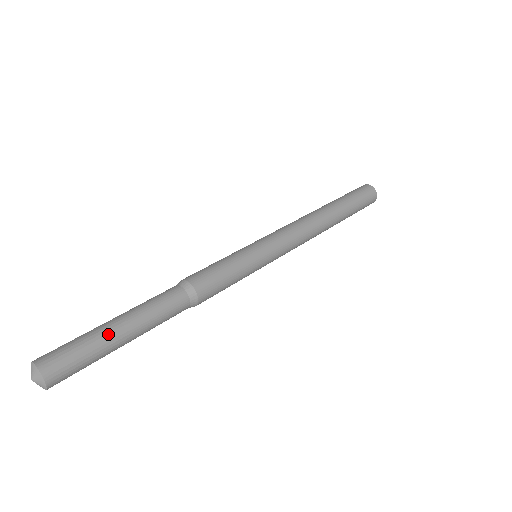
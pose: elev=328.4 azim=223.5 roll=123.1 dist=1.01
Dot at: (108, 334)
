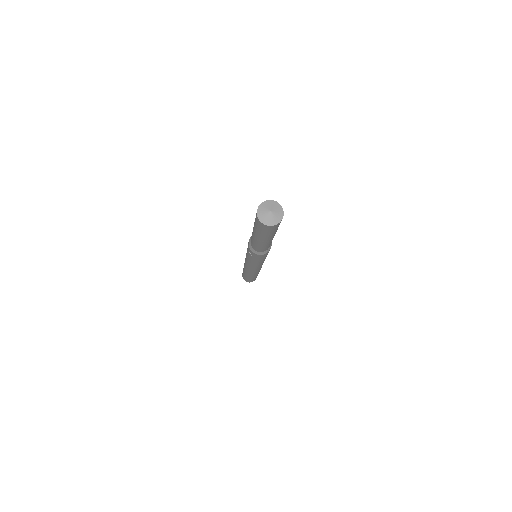
Dot at: occluded
